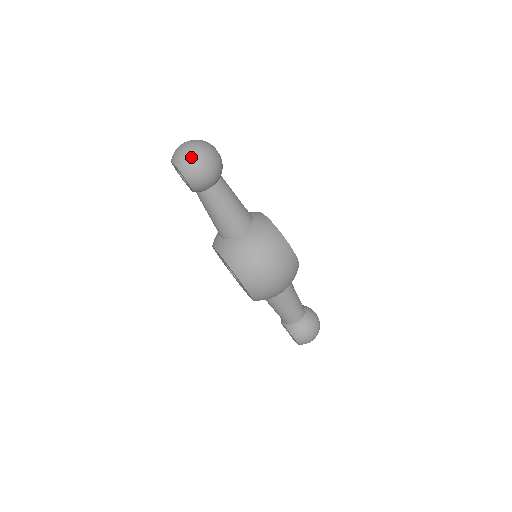
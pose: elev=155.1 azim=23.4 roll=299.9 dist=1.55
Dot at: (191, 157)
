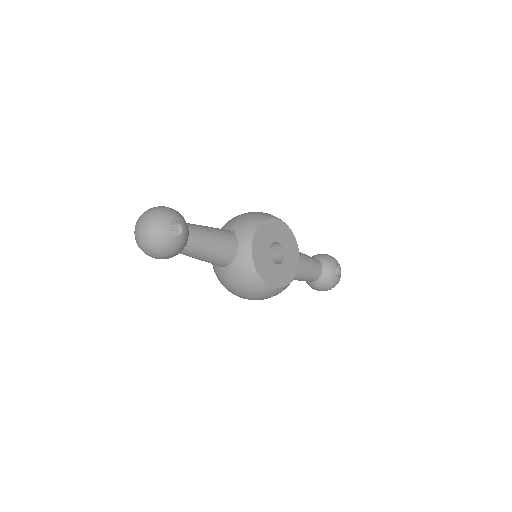
Dot at: (143, 249)
